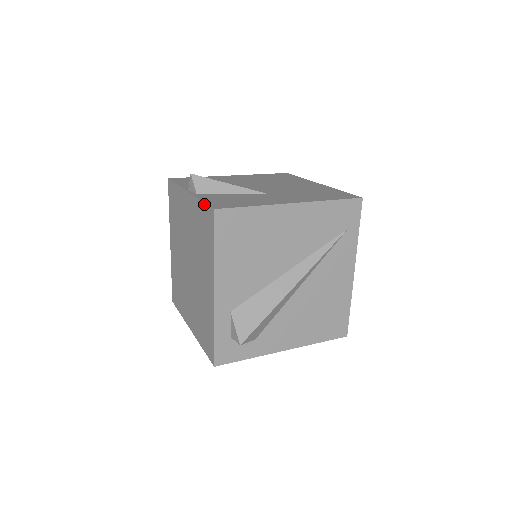
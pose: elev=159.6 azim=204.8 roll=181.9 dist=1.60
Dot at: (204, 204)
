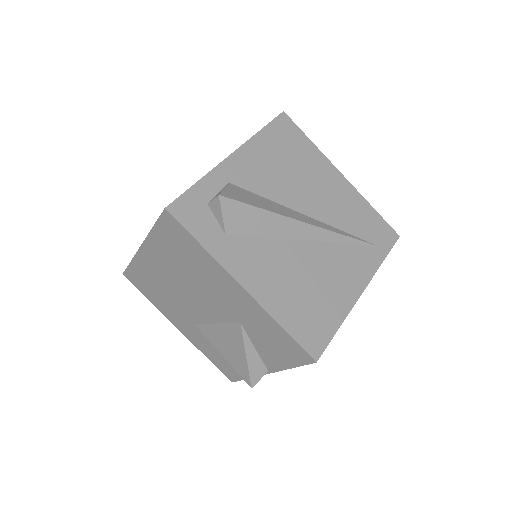
Dot at: occluded
